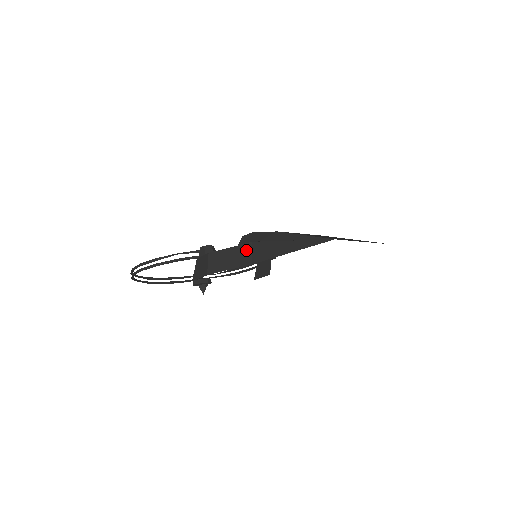
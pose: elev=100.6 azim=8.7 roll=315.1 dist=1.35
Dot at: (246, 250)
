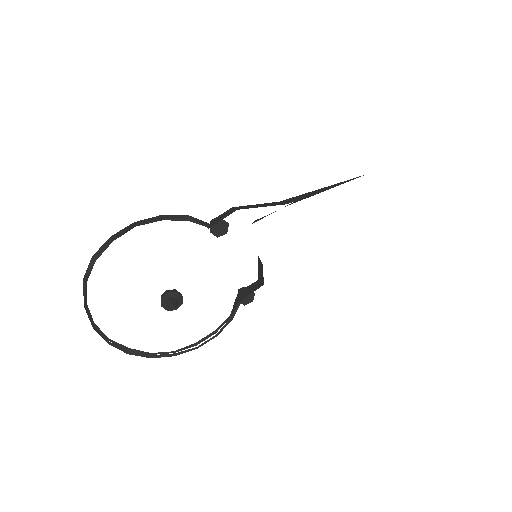
Dot at: (276, 203)
